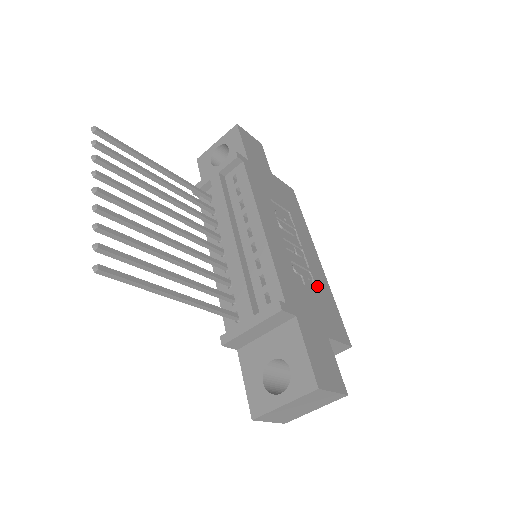
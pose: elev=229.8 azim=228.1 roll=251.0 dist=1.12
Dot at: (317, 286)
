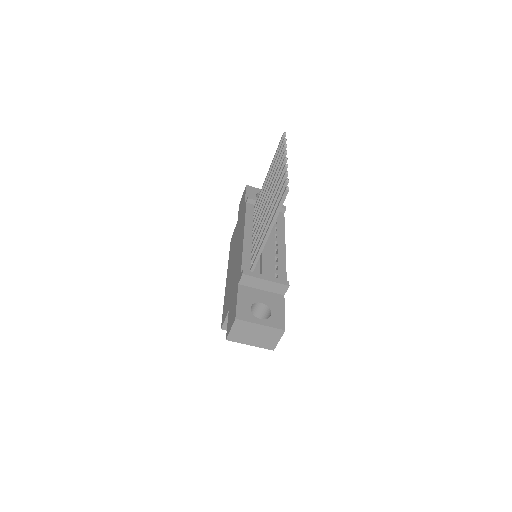
Dot at: occluded
